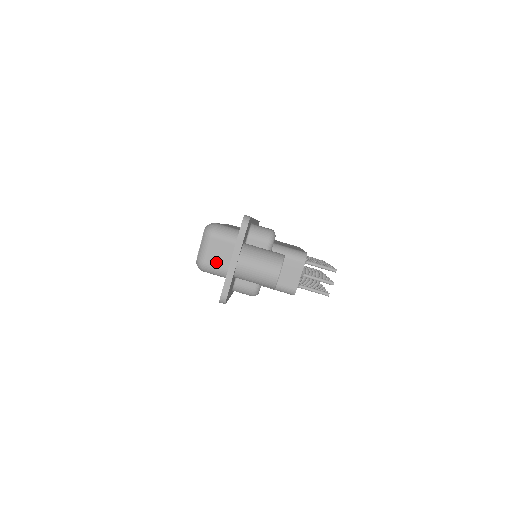
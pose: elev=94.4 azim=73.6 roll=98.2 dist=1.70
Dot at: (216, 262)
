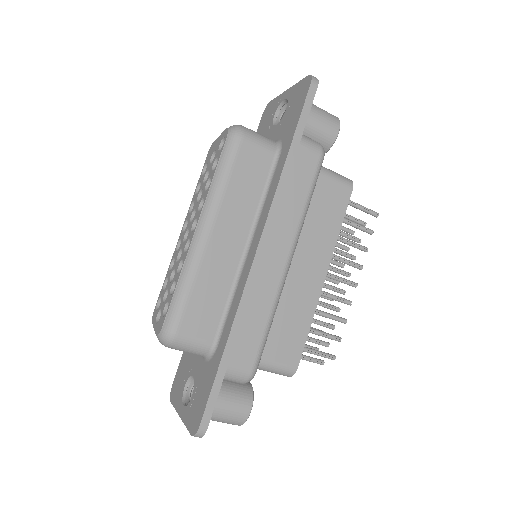
Dot at: occluded
